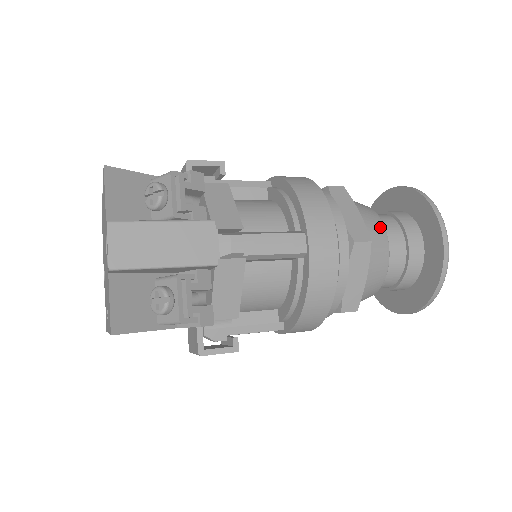
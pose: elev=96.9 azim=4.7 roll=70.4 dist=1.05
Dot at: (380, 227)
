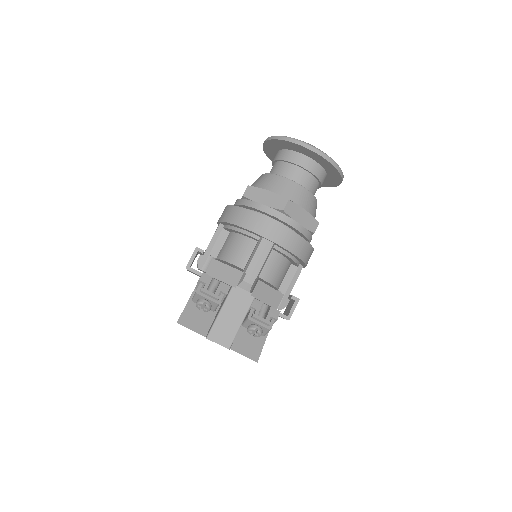
Dot at: (283, 181)
